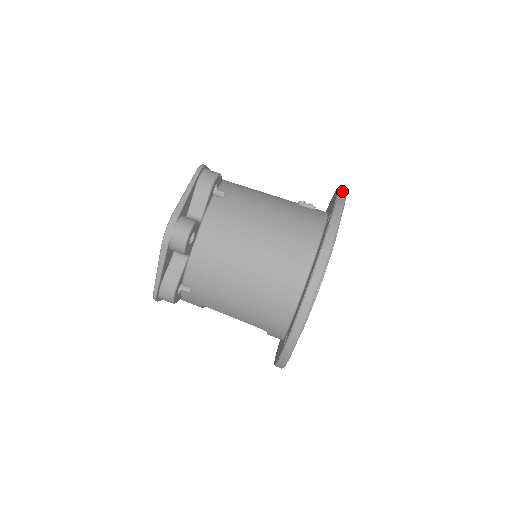
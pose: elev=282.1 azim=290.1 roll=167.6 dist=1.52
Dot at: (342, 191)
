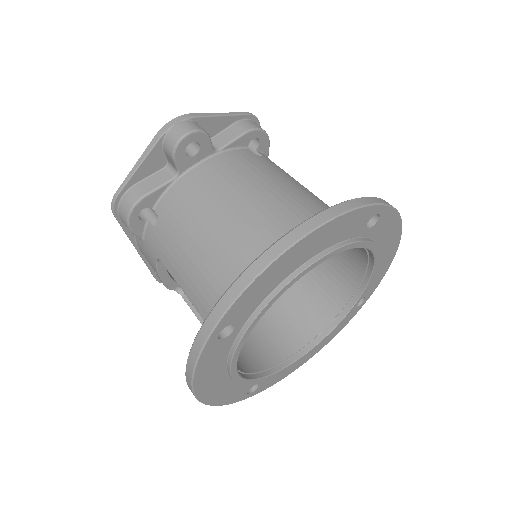
Dot at: occluded
